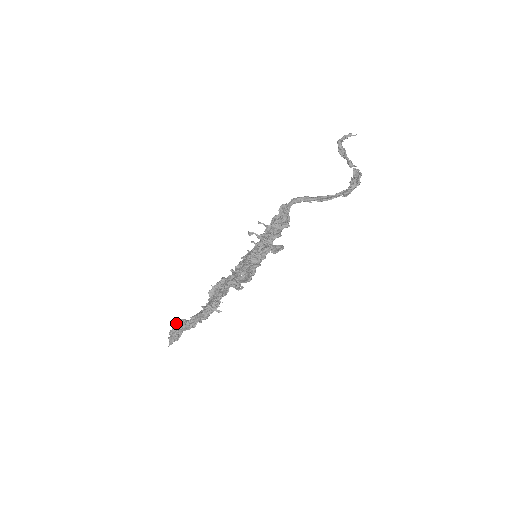
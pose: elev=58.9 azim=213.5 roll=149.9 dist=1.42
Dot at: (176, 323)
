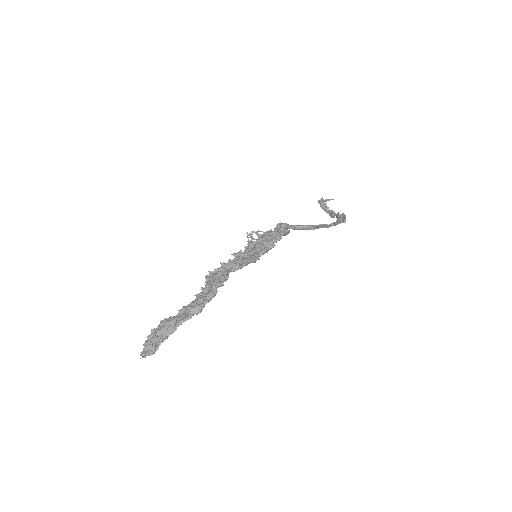
Dot at: occluded
